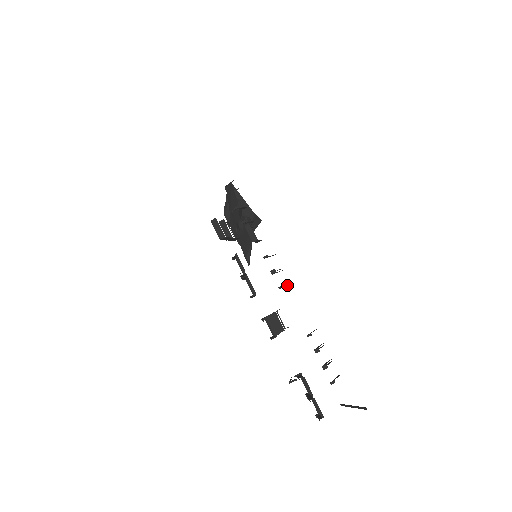
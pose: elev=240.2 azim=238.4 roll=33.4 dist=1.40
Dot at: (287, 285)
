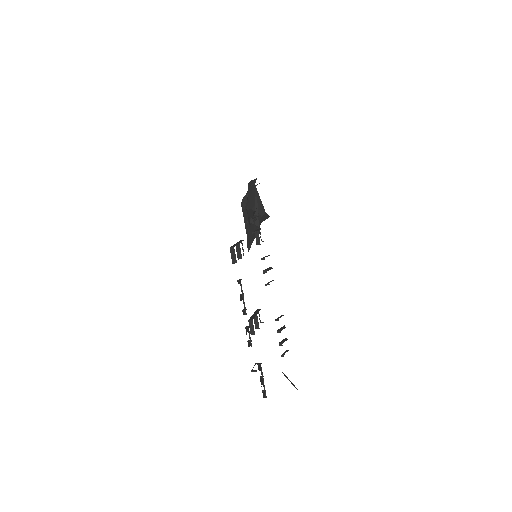
Dot at: occluded
